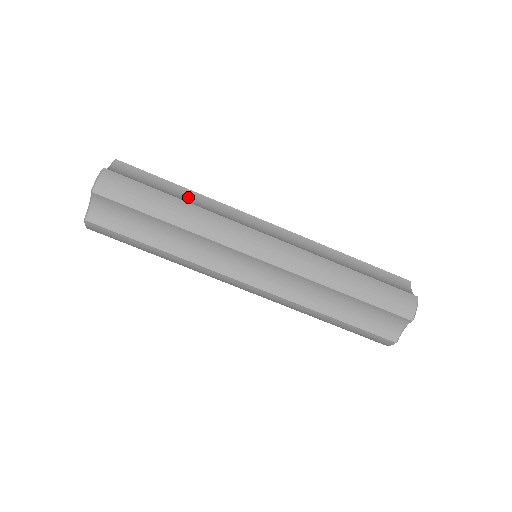
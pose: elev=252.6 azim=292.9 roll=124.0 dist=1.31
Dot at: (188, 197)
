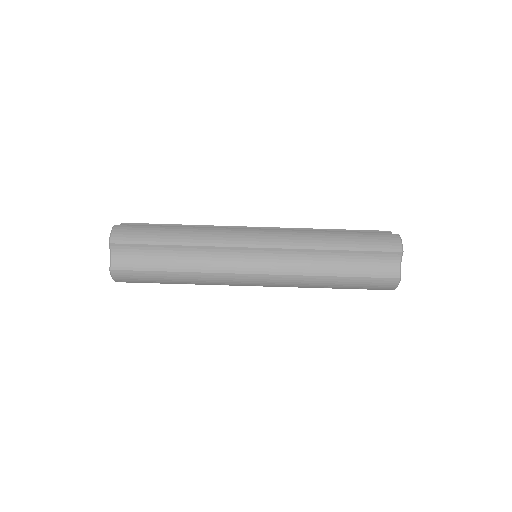
Dot at: occluded
